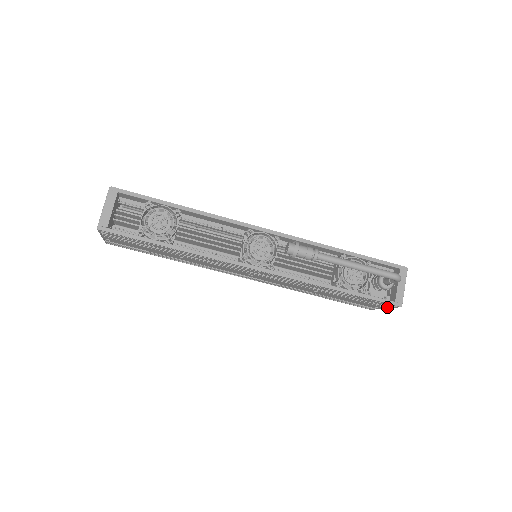
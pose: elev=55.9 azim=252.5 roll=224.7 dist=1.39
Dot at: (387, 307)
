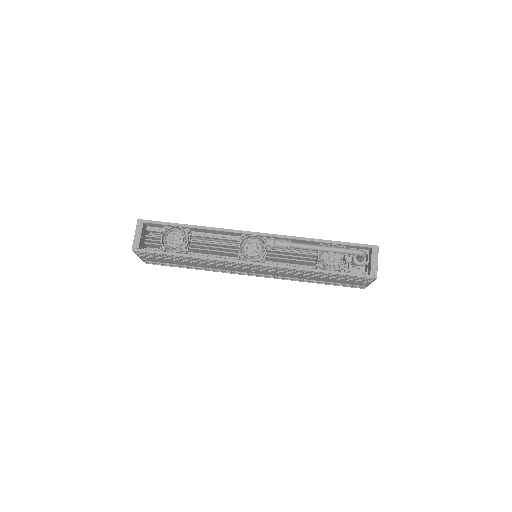
Dot at: (369, 282)
